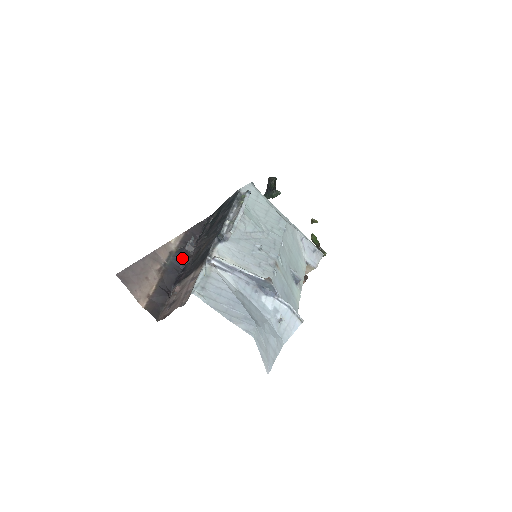
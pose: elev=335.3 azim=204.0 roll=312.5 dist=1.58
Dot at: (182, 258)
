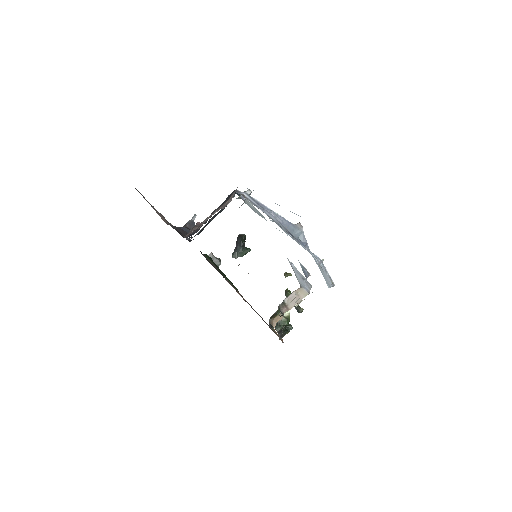
Dot at: (185, 229)
